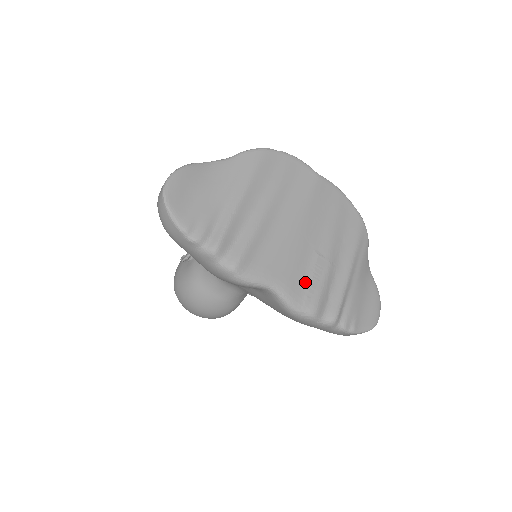
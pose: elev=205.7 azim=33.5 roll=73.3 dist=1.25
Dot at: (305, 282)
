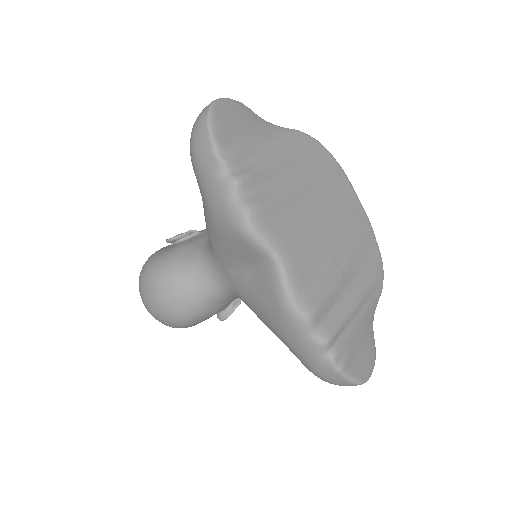
Dot at: (312, 278)
